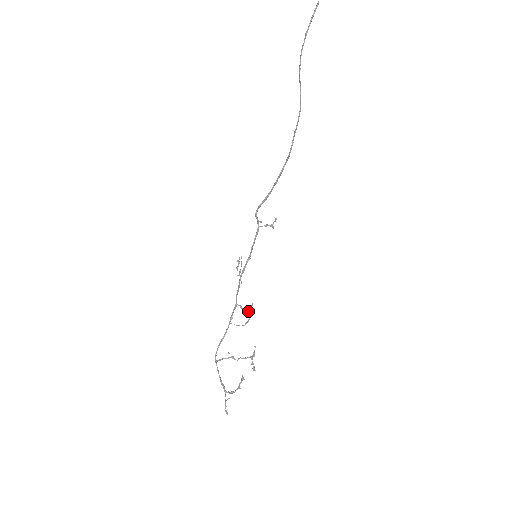
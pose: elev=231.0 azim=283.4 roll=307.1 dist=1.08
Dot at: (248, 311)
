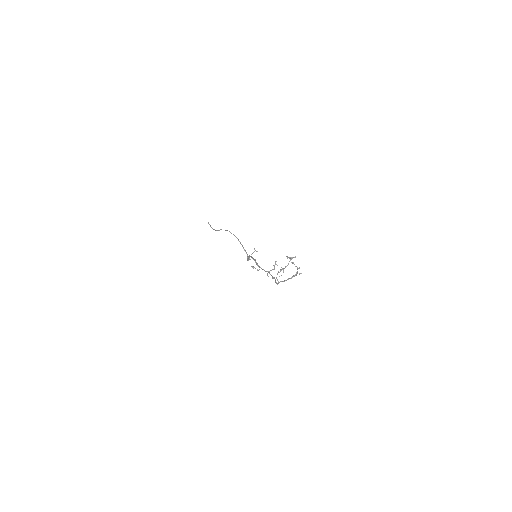
Dot at: occluded
